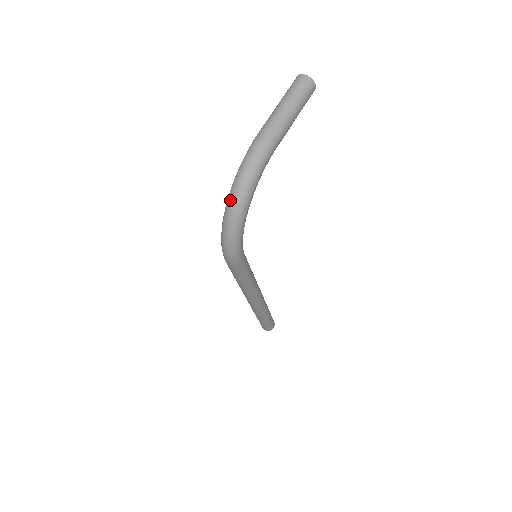
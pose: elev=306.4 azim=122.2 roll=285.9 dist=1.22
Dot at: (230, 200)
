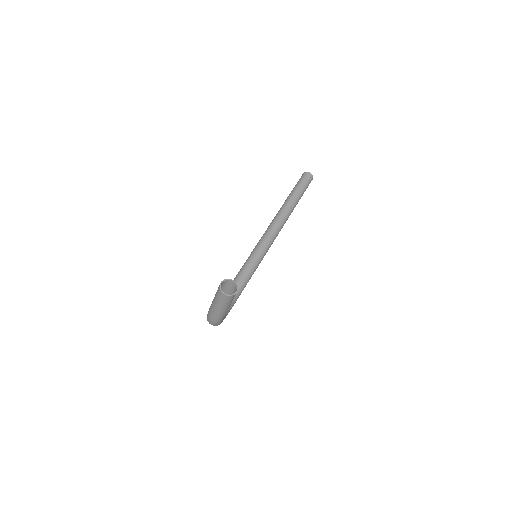
Dot at: occluded
